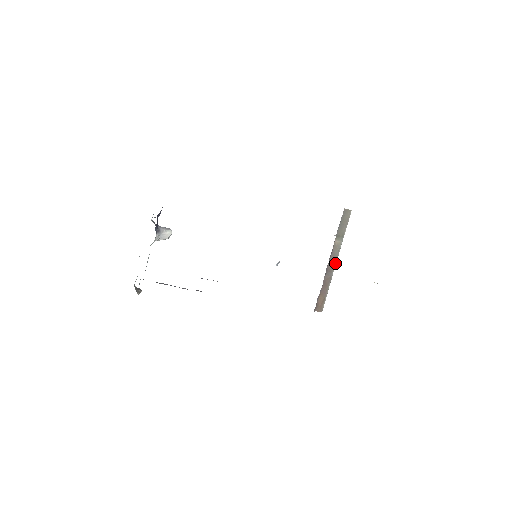
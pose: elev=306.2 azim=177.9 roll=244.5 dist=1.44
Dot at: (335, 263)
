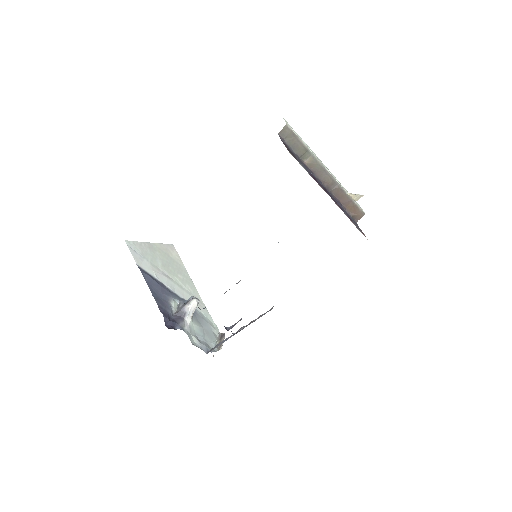
Dot at: (328, 174)
